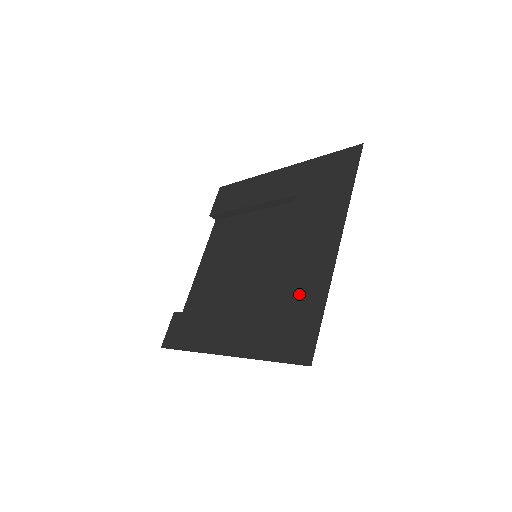
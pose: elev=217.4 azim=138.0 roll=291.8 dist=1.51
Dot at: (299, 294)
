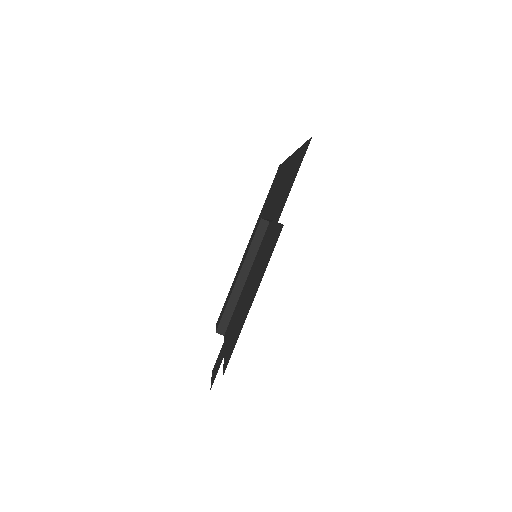
Dot at: (286, 180)
